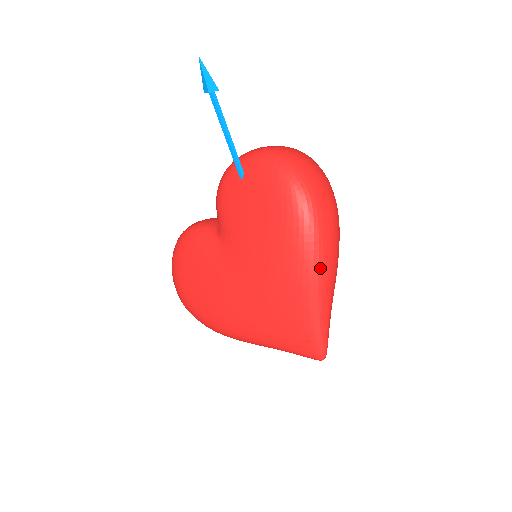
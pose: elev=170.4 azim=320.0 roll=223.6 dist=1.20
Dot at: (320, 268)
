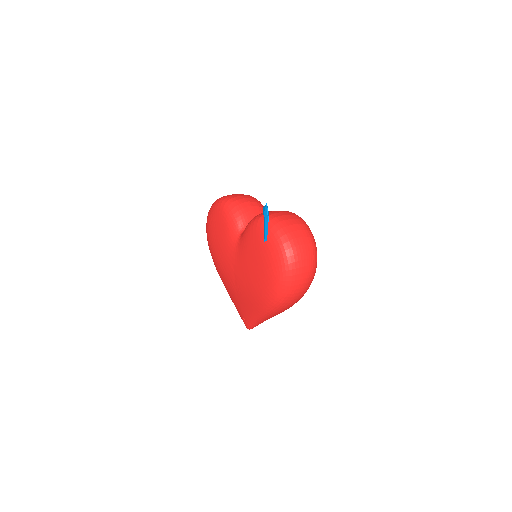
Dot at: (269, 313)
